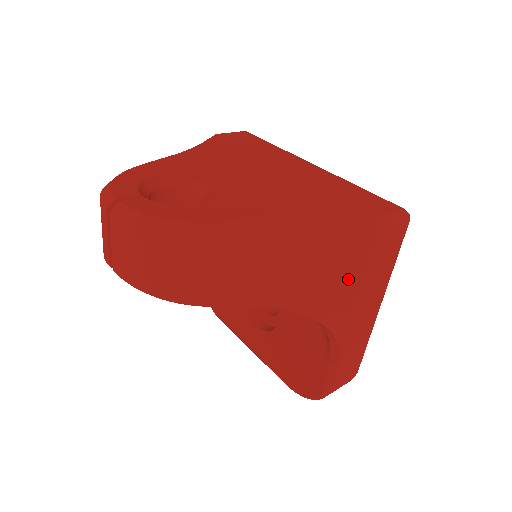
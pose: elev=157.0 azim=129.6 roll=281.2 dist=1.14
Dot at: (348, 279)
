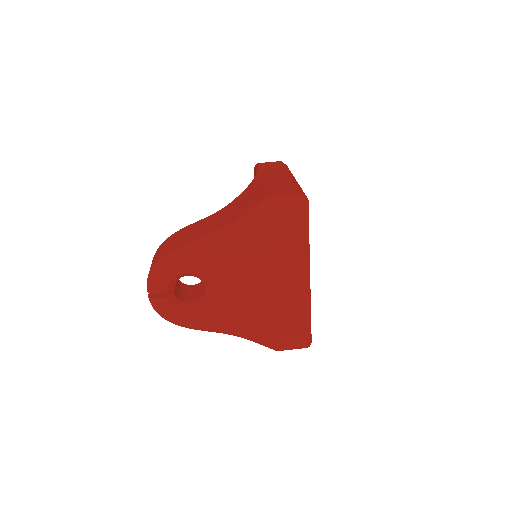
Dot at: occluded
